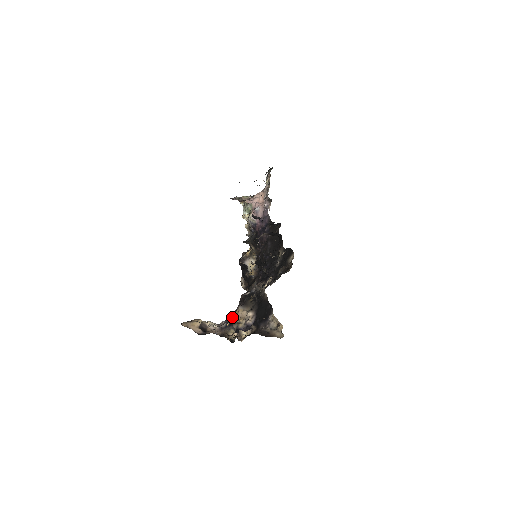
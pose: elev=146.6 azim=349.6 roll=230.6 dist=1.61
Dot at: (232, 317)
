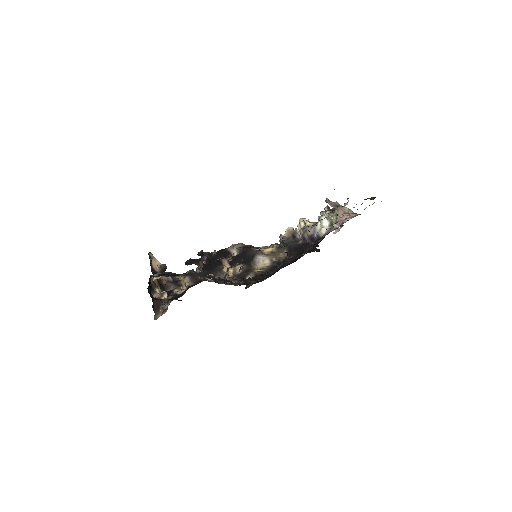
Dot at: (177, 279)
